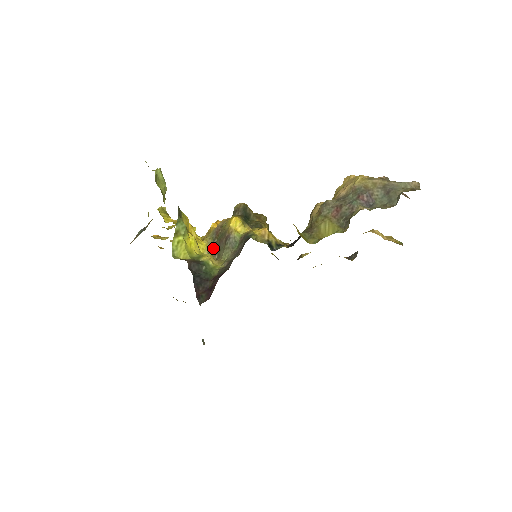
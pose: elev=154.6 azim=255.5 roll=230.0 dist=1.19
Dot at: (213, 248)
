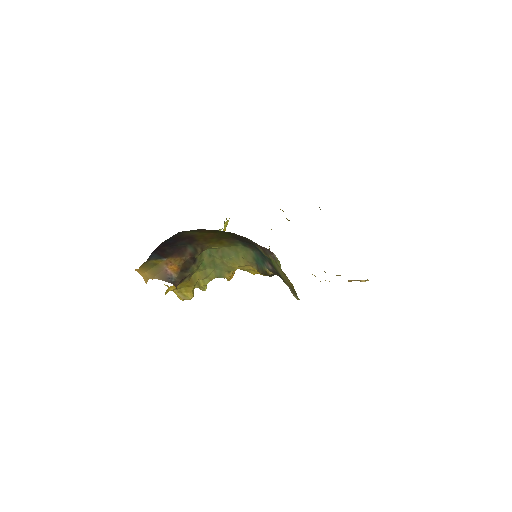
Dot at: occluded
